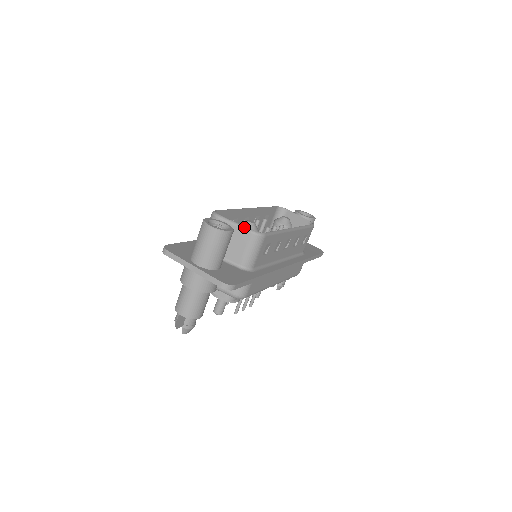
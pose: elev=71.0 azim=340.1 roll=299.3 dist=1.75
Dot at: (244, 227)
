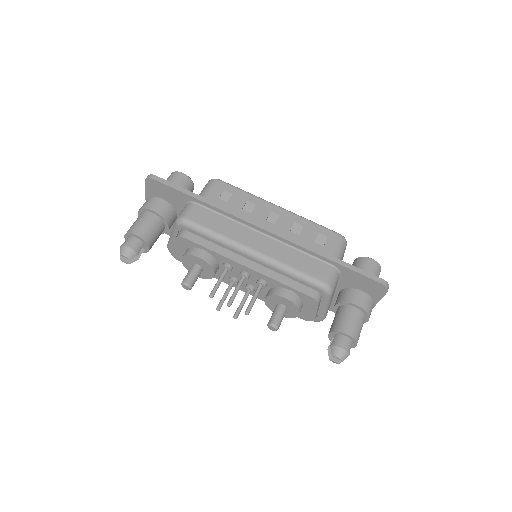
Dot at: occluded
